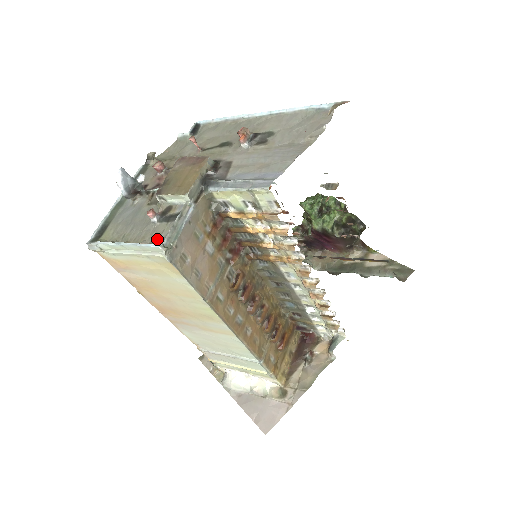
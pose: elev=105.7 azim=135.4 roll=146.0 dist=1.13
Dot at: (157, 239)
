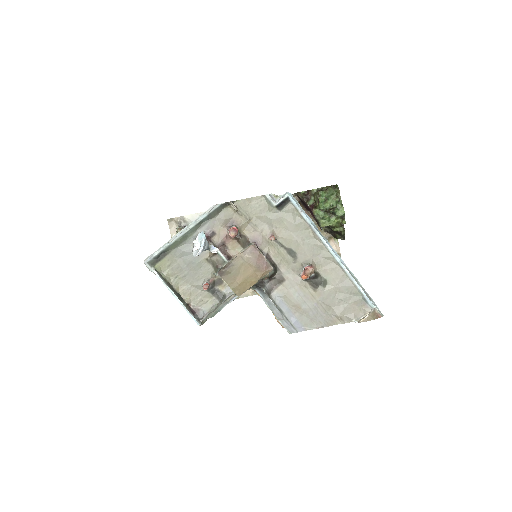
Dot at: (200, 306)
